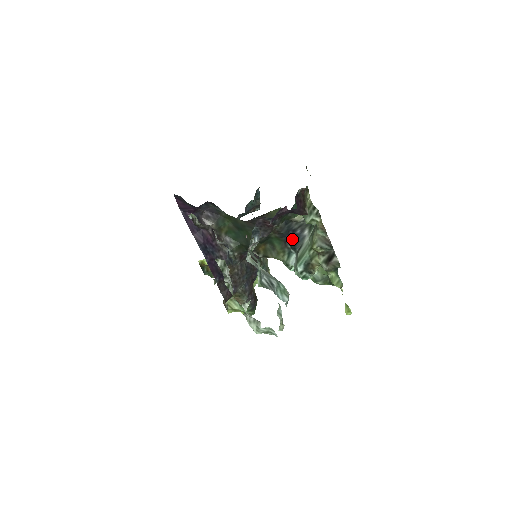
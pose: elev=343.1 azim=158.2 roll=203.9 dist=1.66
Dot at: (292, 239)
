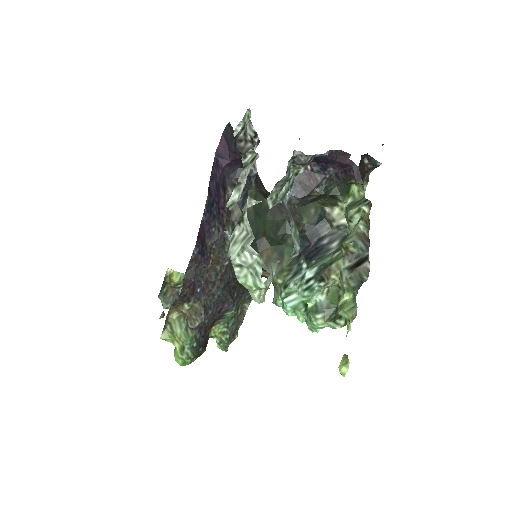
Dot at: (312, 250)
